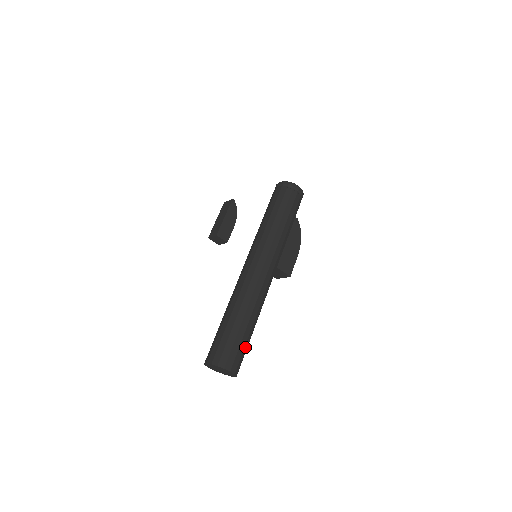
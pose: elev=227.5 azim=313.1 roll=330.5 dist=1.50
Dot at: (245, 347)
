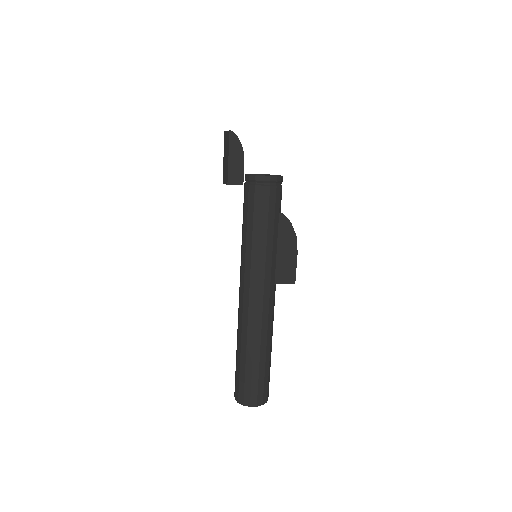
Dot at: (265, 378)
